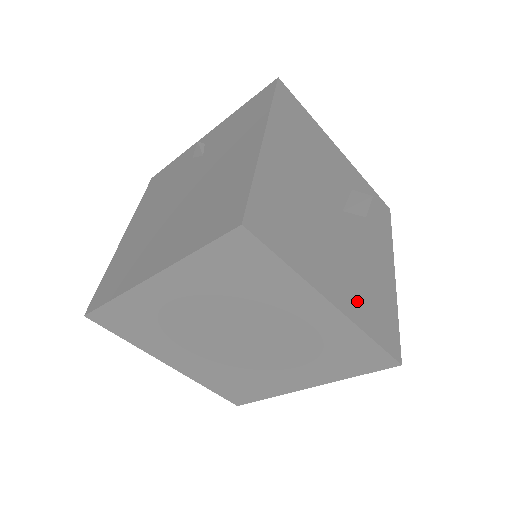
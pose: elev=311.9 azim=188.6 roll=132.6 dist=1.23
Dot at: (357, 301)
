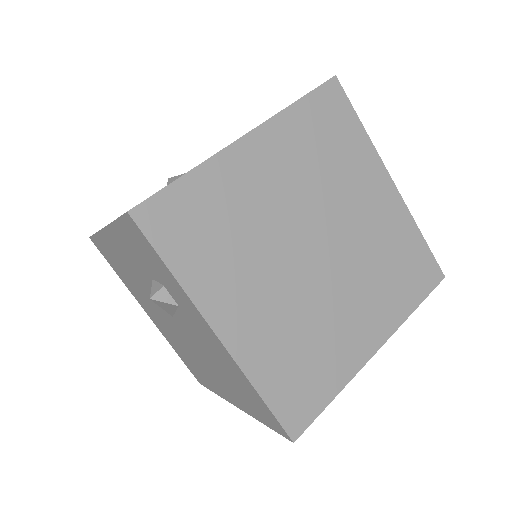
Dot at: occluded
